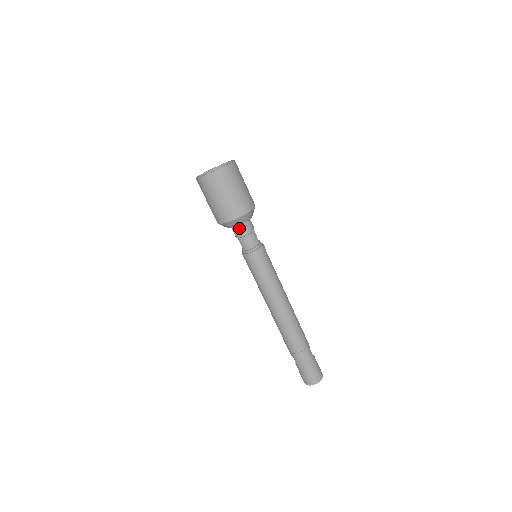
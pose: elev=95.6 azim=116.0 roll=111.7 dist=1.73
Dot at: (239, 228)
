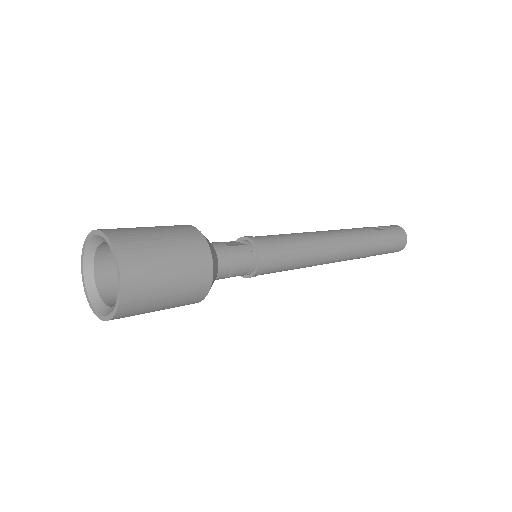
Dot at: (217, 273)
